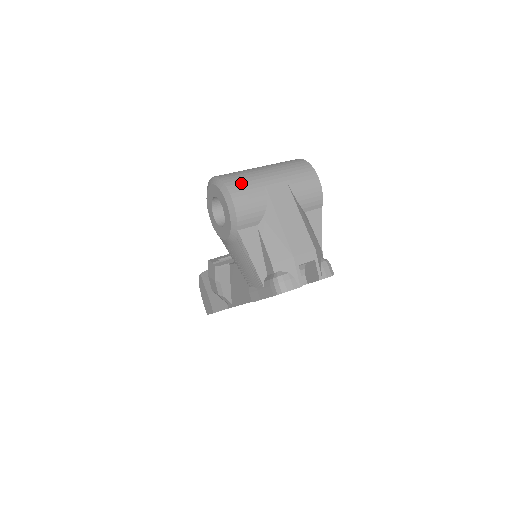
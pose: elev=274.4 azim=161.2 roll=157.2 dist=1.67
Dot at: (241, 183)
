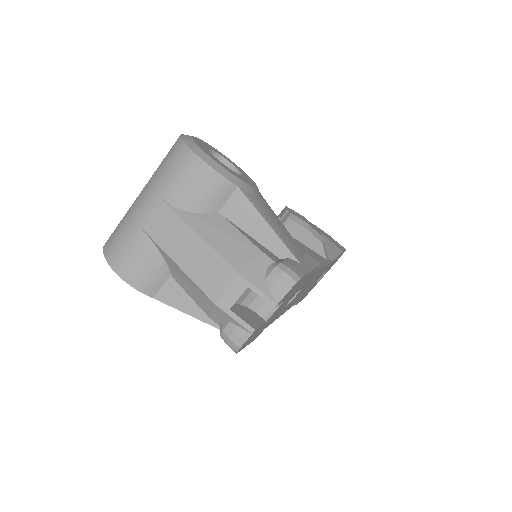
Dot at: (118, 243)
